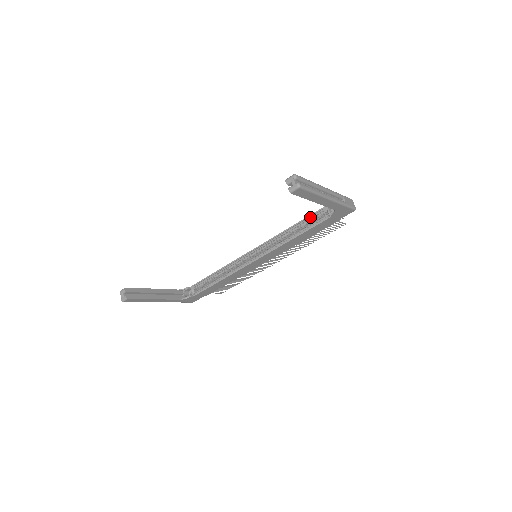
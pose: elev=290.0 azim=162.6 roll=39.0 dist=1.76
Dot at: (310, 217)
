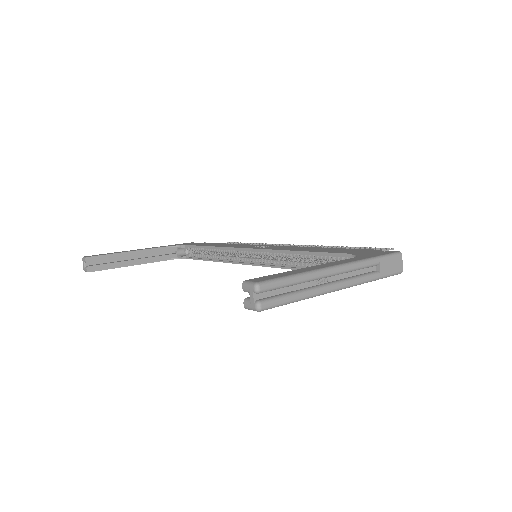
Dot at: (328, 254)
